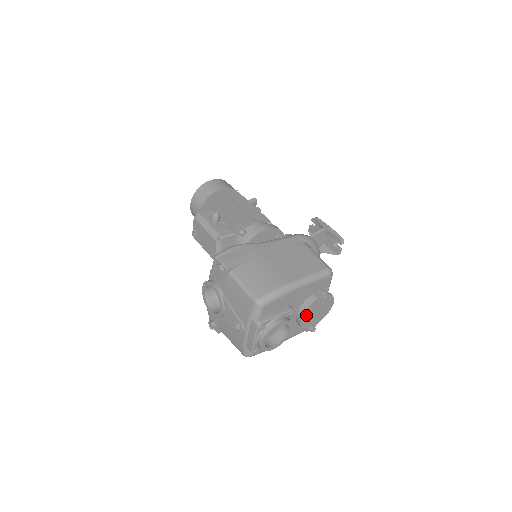
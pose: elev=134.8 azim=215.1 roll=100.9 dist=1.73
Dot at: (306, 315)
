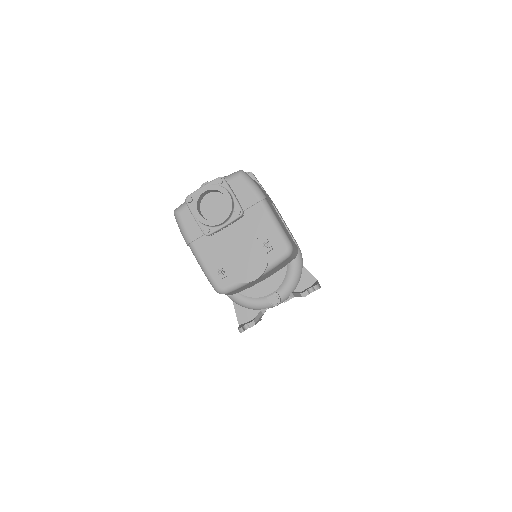
Dot at: (238, 243)
